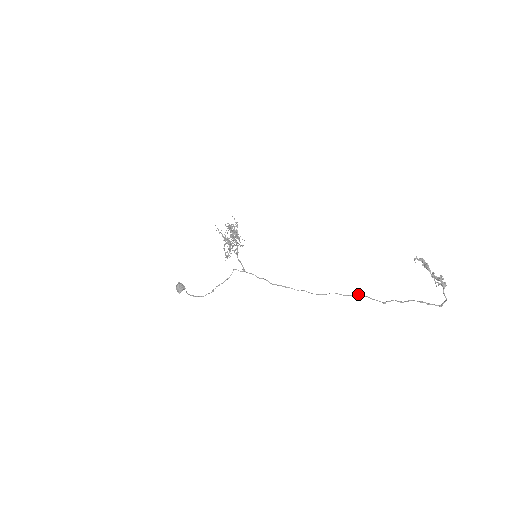
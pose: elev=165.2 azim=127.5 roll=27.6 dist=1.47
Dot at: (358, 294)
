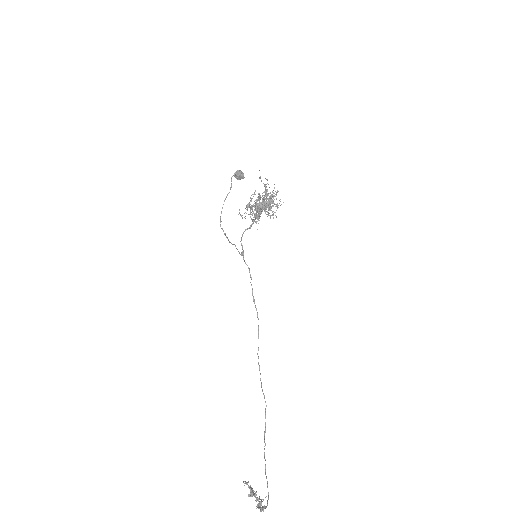
Dot at: occluded
